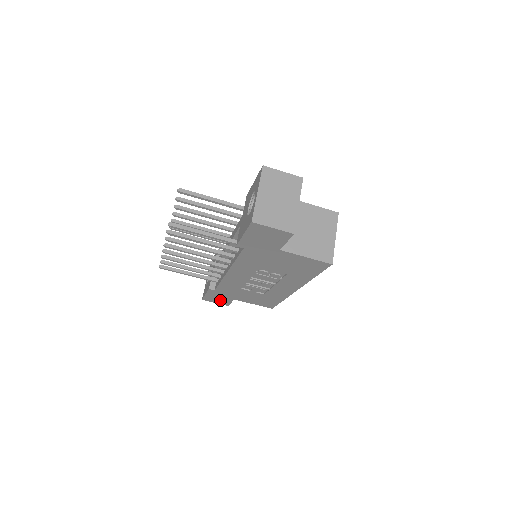
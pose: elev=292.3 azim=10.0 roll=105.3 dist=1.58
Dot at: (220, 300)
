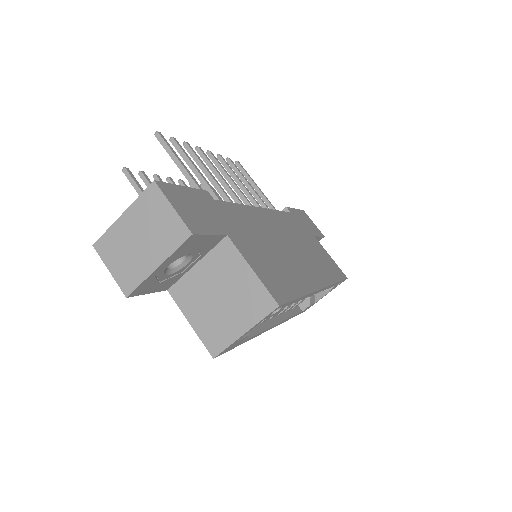
Dot at: occluded
